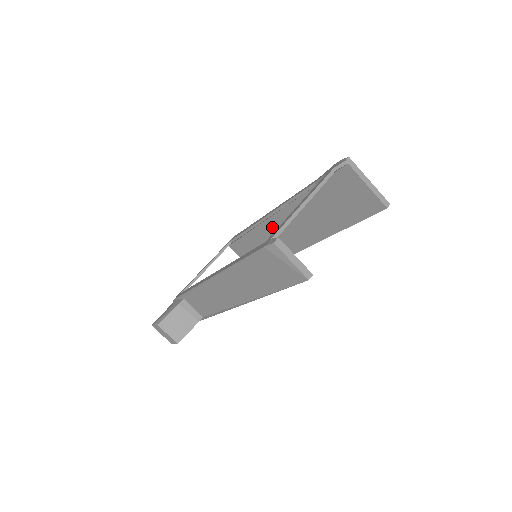
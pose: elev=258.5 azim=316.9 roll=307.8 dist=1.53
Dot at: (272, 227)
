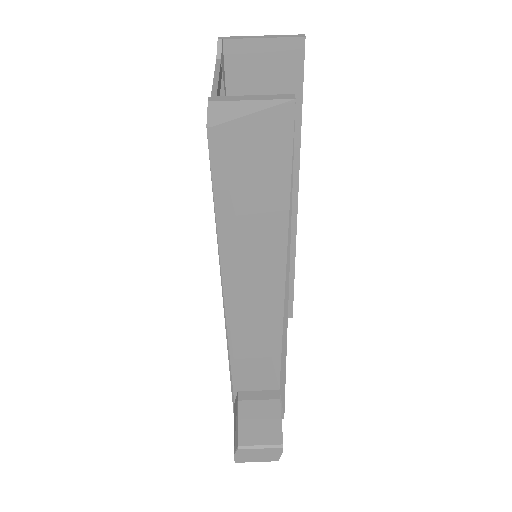
Dot at: occluded
